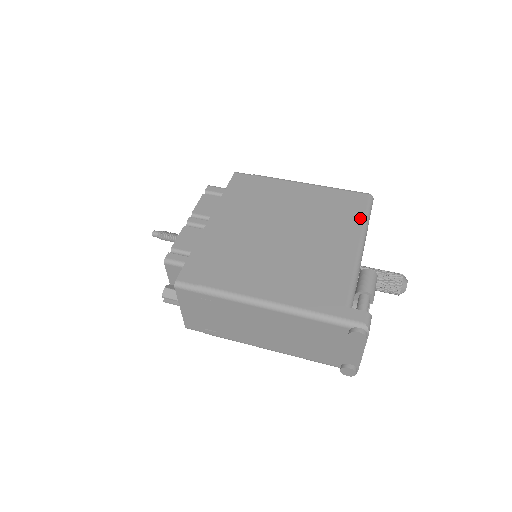
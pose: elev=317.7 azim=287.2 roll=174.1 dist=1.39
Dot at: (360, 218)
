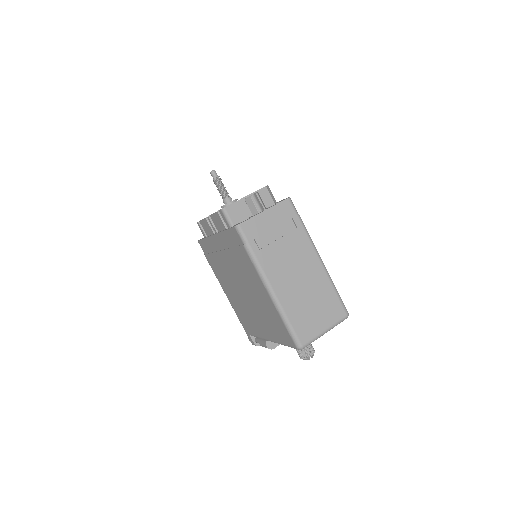
Dot at: (280, 341)
